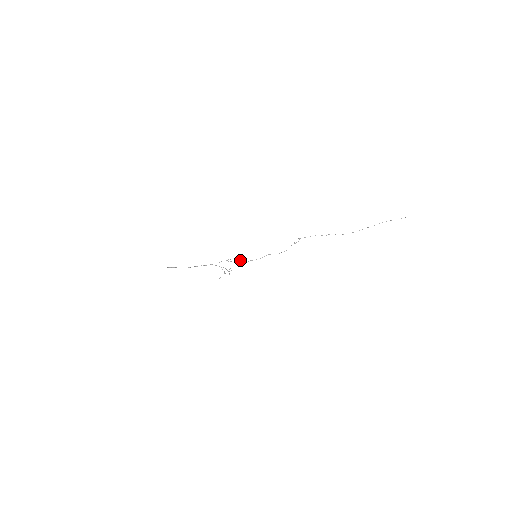
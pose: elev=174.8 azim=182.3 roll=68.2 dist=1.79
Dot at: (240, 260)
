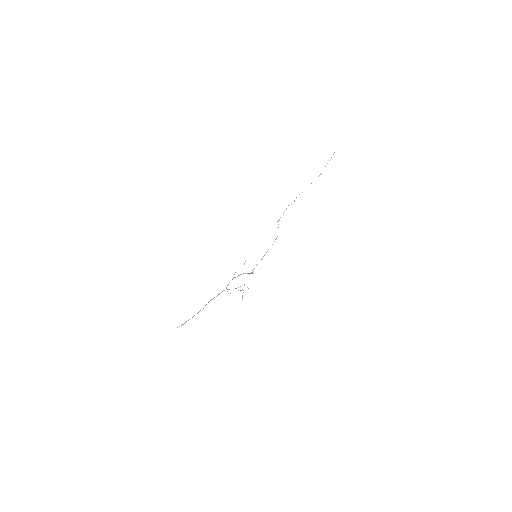
Dot at: (244, 264)
